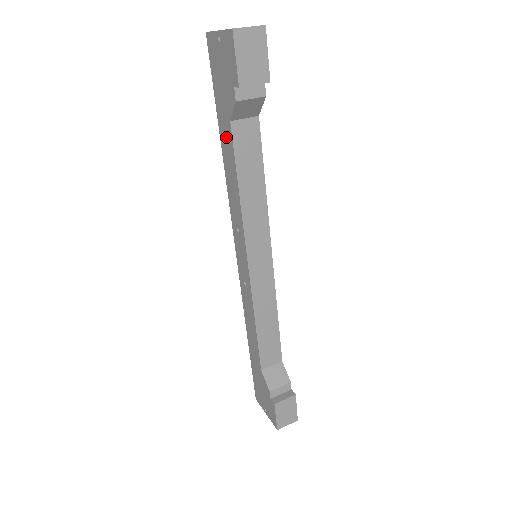
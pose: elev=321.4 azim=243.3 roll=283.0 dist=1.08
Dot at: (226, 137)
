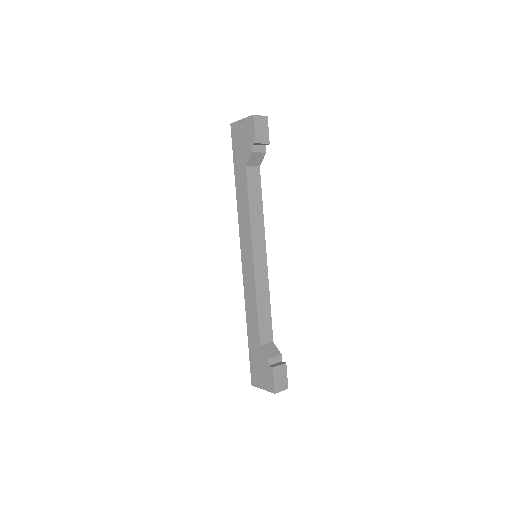
Dot at: (241, 177)
